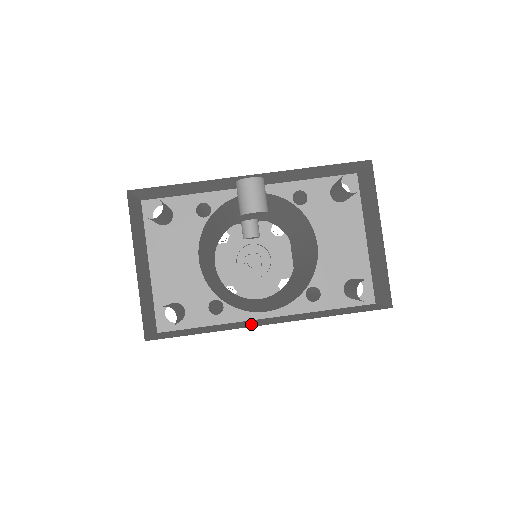
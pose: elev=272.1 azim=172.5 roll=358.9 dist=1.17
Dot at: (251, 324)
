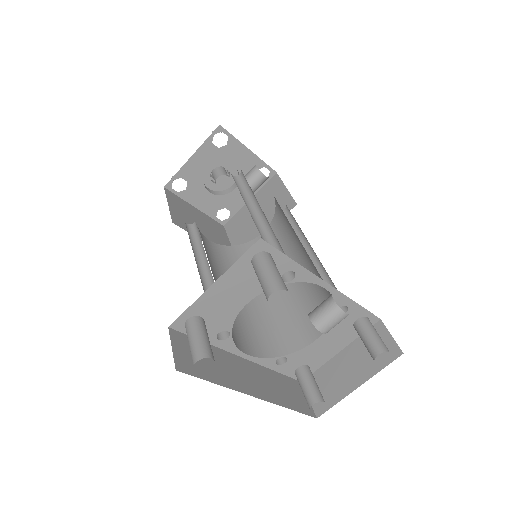
Dot at: (242, 380)
